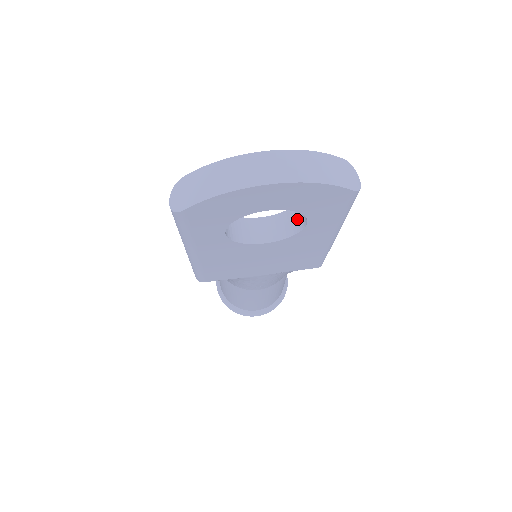
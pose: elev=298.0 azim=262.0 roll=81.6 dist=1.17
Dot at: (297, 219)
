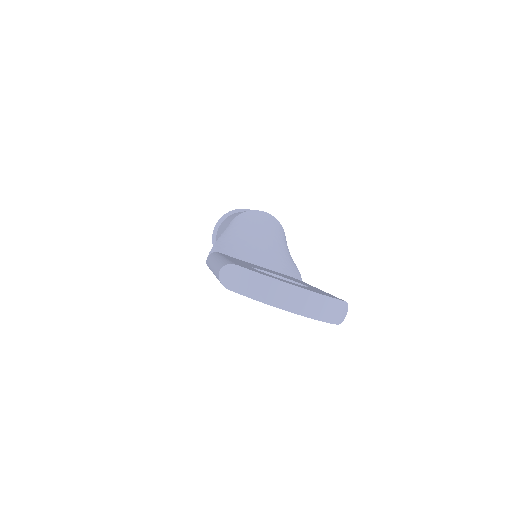
Dot at: occluded
